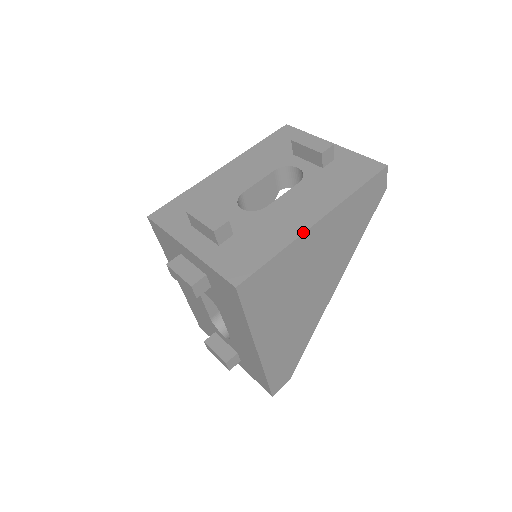
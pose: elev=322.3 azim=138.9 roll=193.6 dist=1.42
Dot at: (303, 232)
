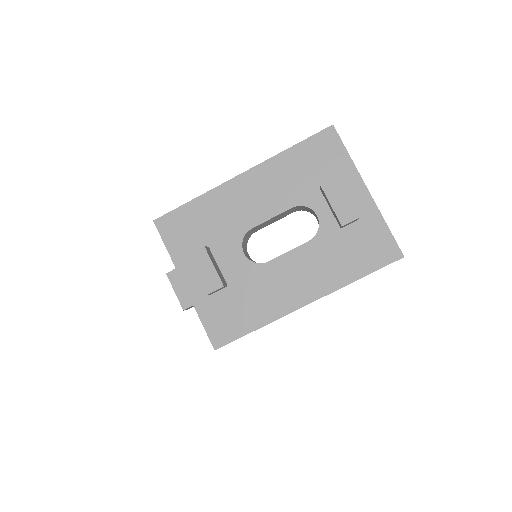
Dot at: (289, 313)
